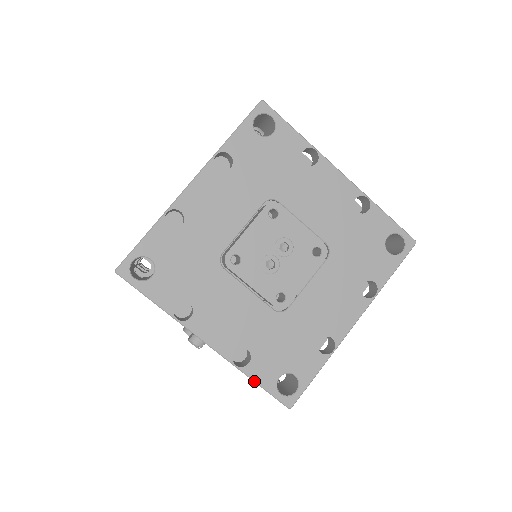
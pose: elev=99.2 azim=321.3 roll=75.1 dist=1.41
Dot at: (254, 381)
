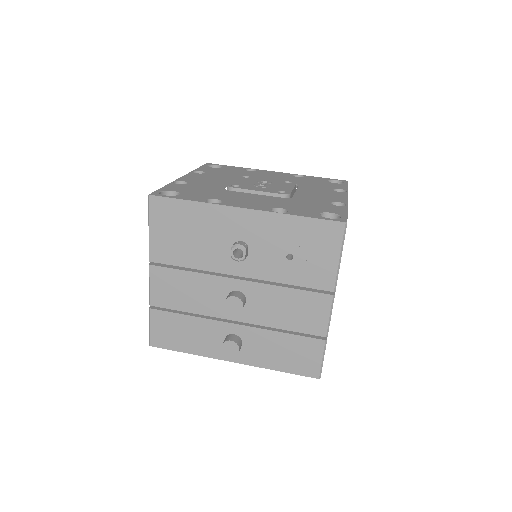
Dot at: (301, 216)
